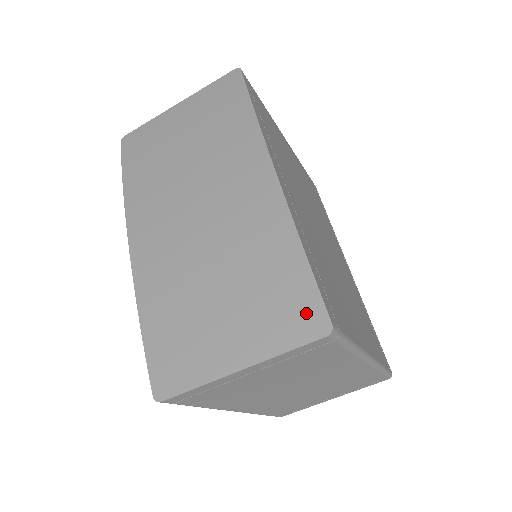
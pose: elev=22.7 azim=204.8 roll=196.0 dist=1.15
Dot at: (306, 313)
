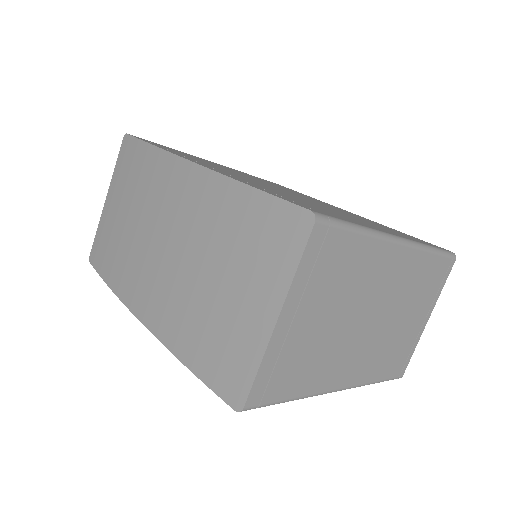
Dot at: (286, 224)
